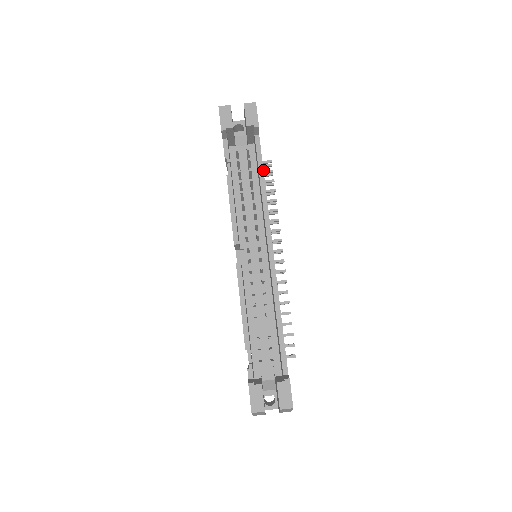
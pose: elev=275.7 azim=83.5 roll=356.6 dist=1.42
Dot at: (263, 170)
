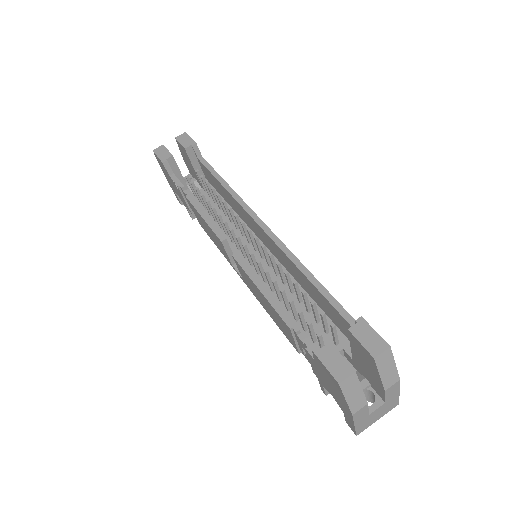
Dot at: (219, 175)
